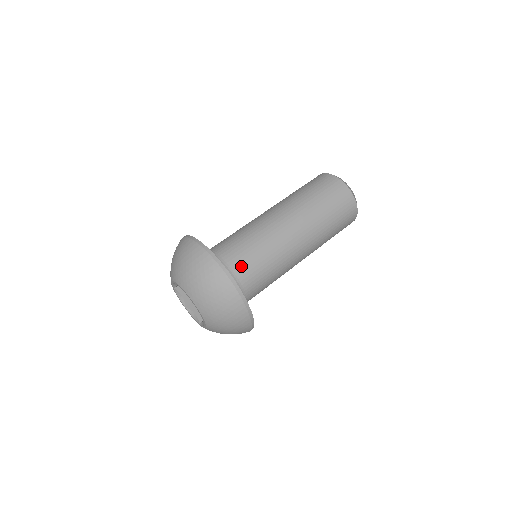
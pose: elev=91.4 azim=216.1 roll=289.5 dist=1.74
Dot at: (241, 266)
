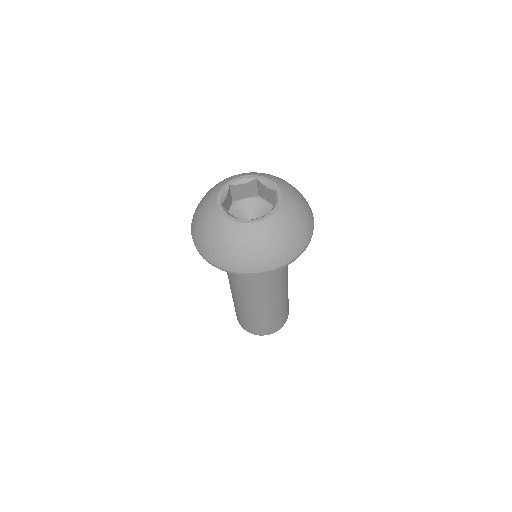
Dot at: occluded
